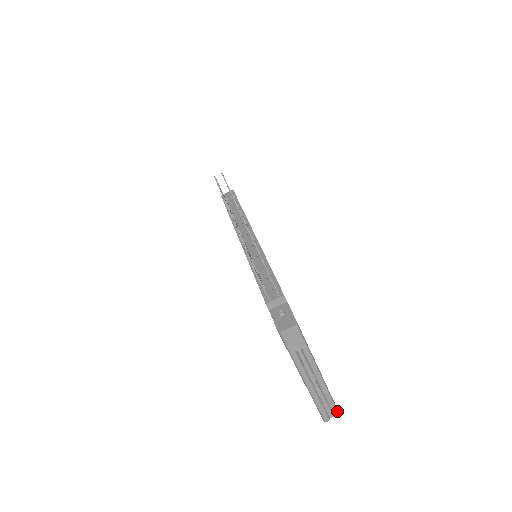
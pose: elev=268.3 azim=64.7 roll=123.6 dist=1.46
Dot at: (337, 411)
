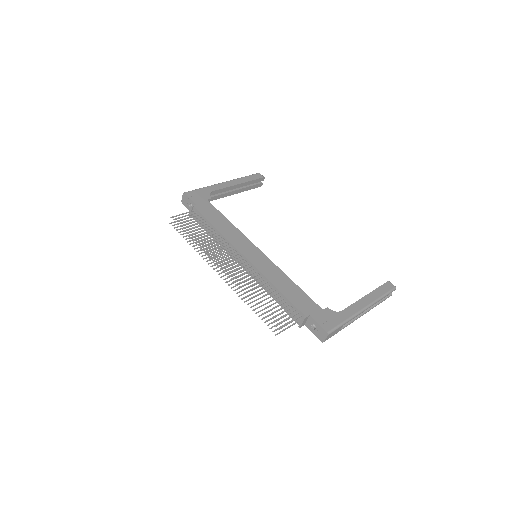
Dot at: (393, 290)
